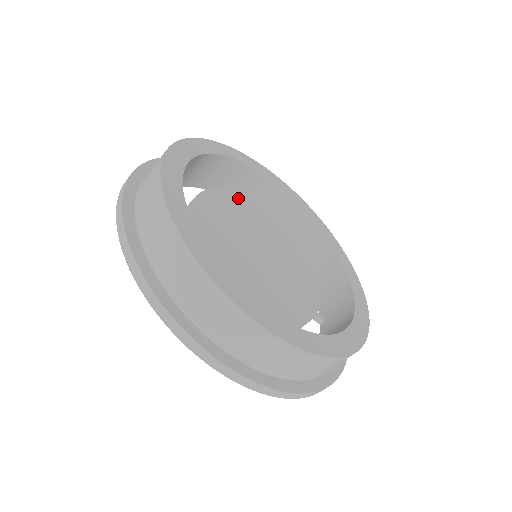
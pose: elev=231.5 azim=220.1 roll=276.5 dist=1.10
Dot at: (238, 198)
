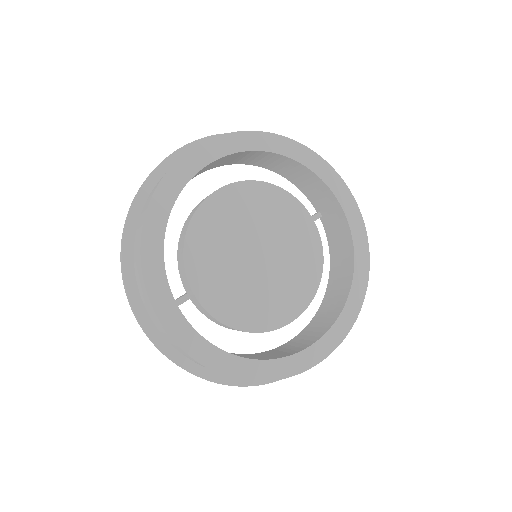
Dot at: (198, 217)
